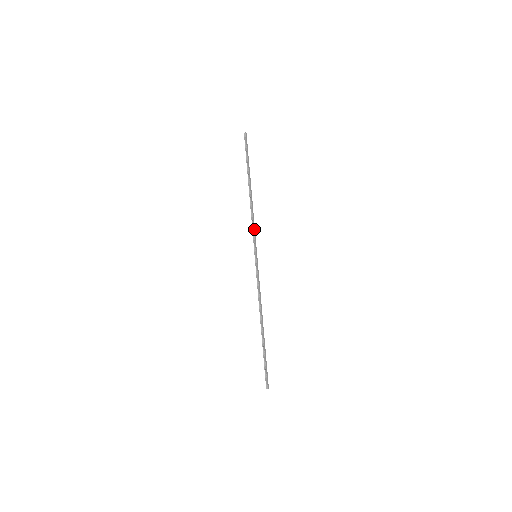
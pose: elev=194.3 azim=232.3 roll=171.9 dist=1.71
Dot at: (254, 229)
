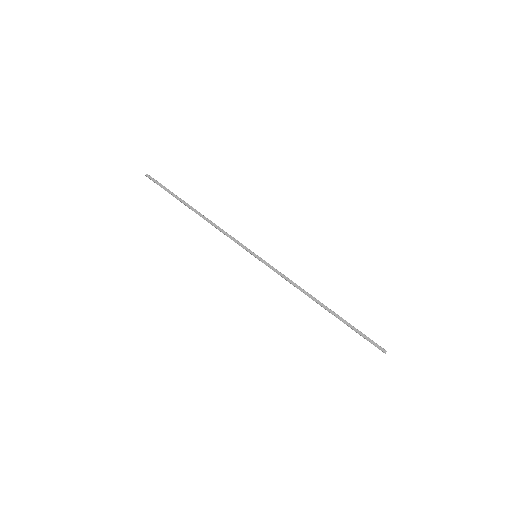
Dot at: (231, 238)
